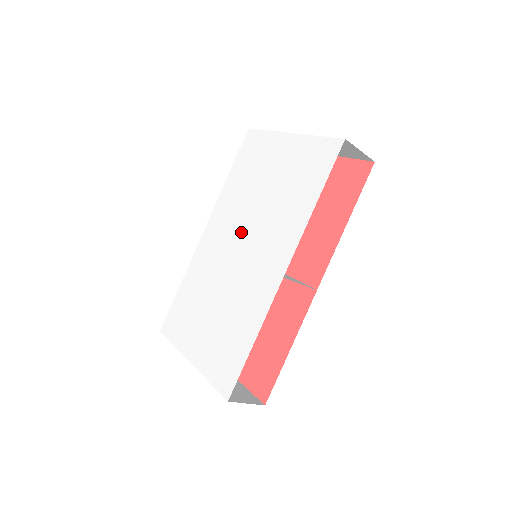
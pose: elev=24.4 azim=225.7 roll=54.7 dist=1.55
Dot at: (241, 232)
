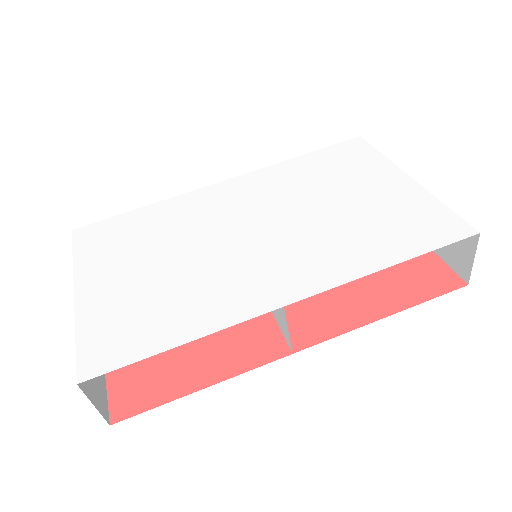
Dot at: (268, 217)
